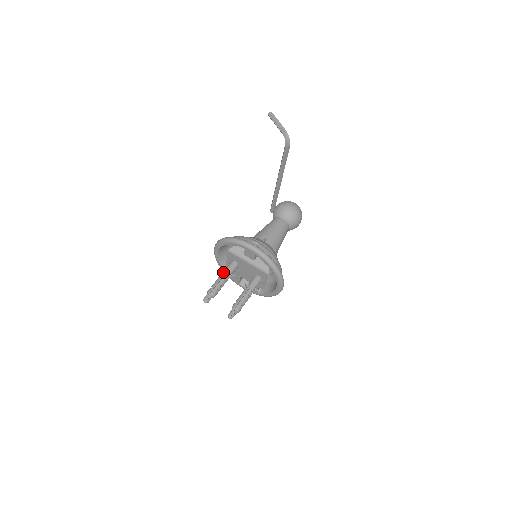
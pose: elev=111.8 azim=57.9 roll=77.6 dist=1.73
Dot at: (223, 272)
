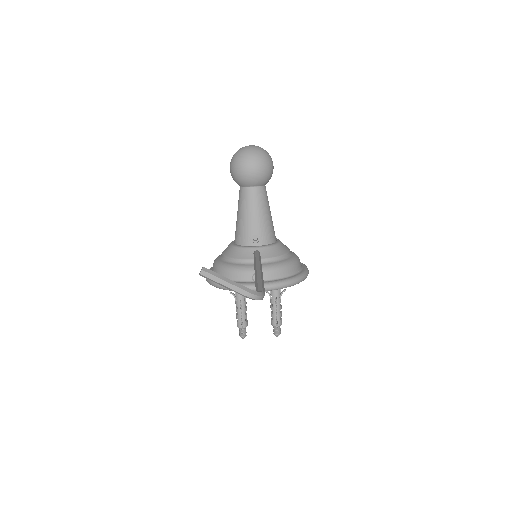
Dot at: (236, 298)
